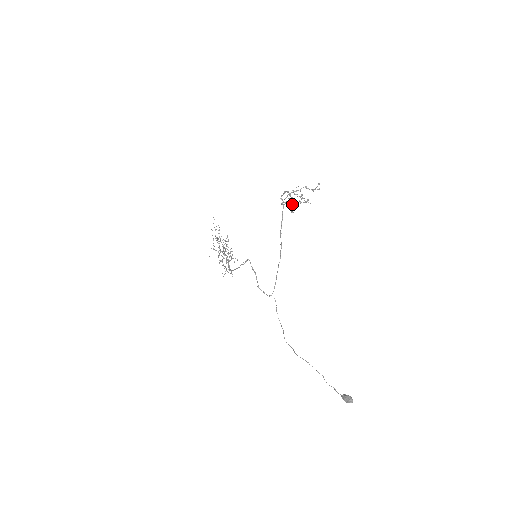
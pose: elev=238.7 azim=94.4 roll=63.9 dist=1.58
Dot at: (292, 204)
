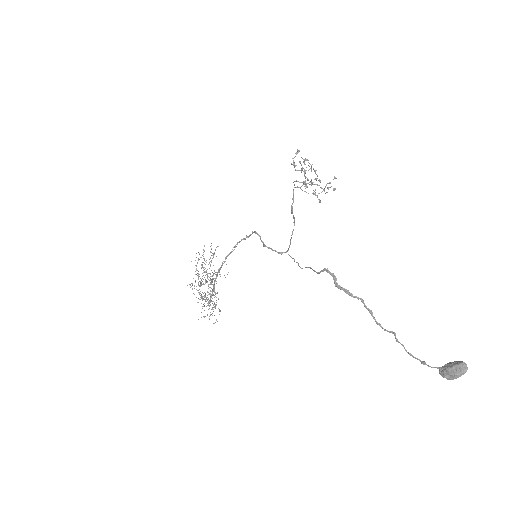
Dot at: occluded
